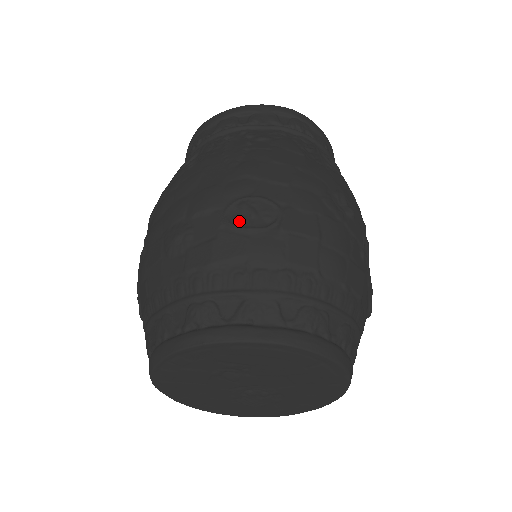
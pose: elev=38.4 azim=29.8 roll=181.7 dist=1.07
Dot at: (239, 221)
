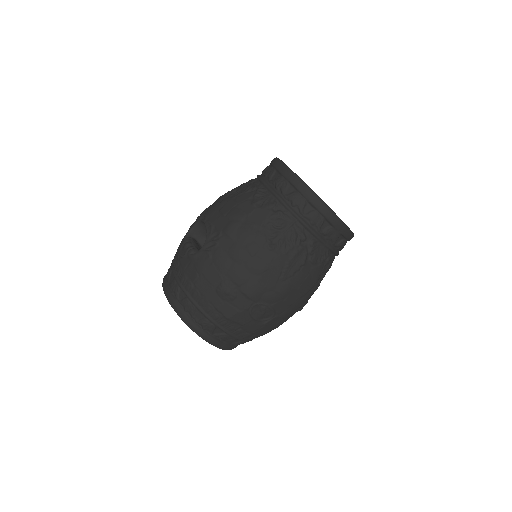
Dot at: (255, 313)
